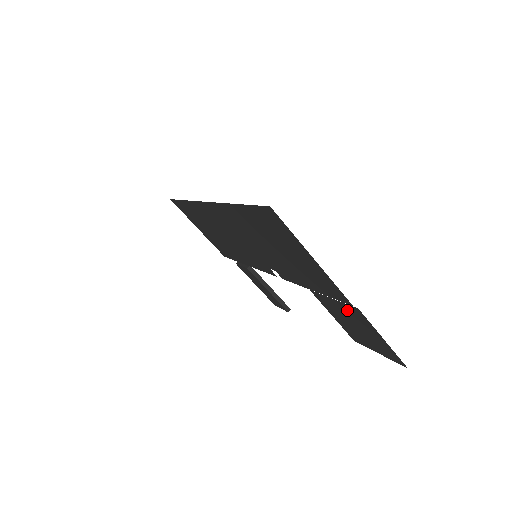
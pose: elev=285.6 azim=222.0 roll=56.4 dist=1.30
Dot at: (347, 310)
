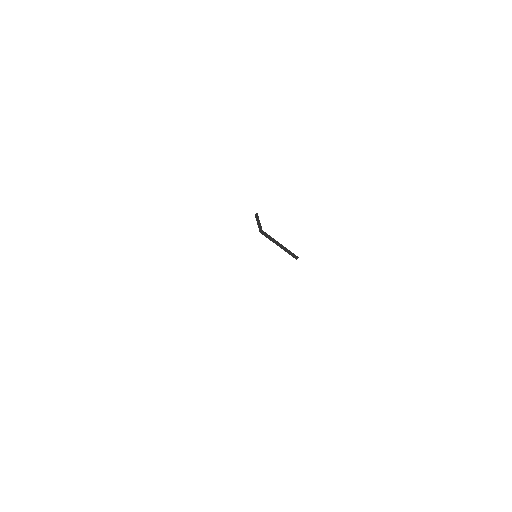
Dot at: occluded
